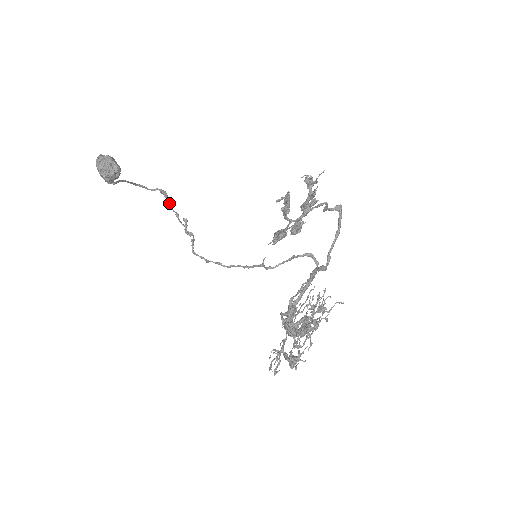
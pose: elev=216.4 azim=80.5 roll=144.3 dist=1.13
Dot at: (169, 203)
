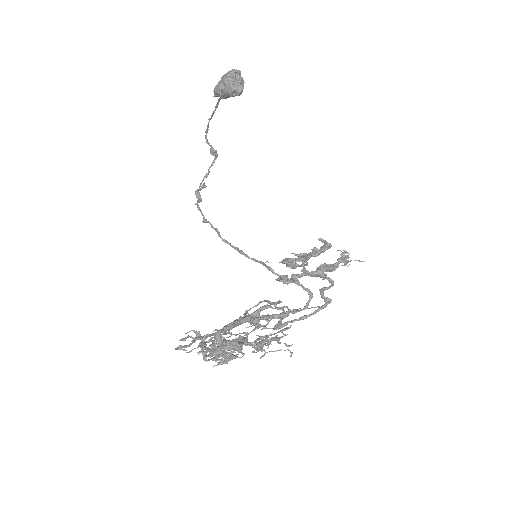
Dot at: (214, 161)
